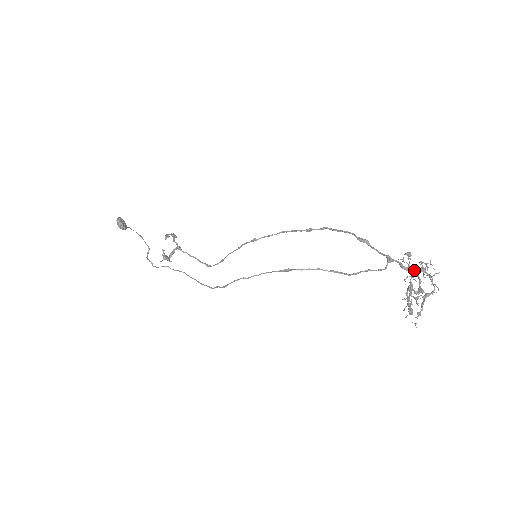
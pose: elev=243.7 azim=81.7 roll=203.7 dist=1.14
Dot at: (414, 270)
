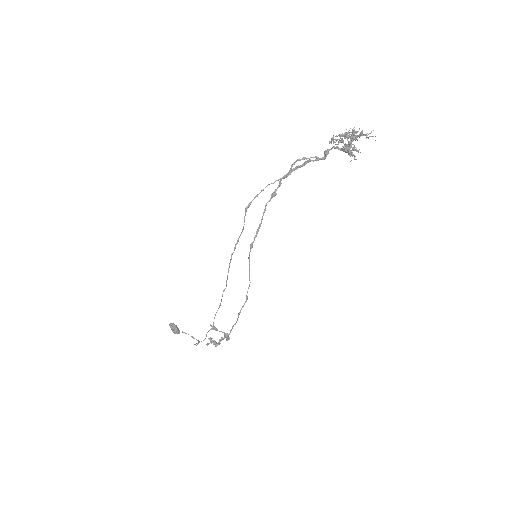
Dot at: occluded
